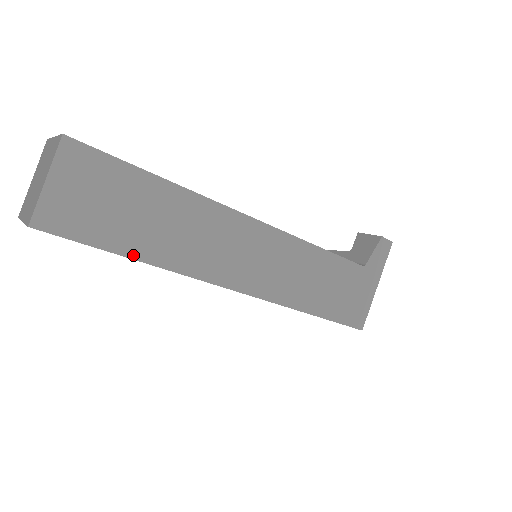
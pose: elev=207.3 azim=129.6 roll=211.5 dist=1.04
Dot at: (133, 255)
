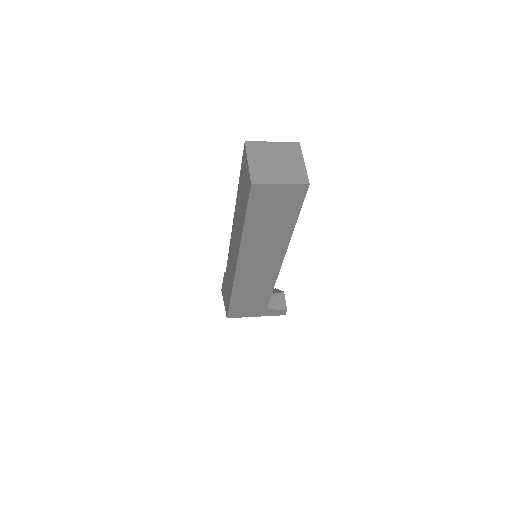
Dot at: (246, 224)
